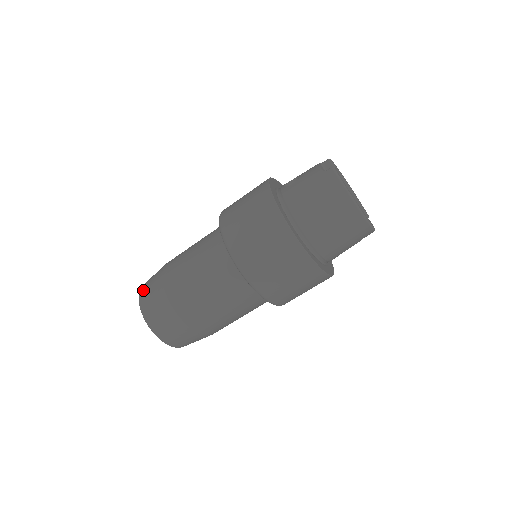
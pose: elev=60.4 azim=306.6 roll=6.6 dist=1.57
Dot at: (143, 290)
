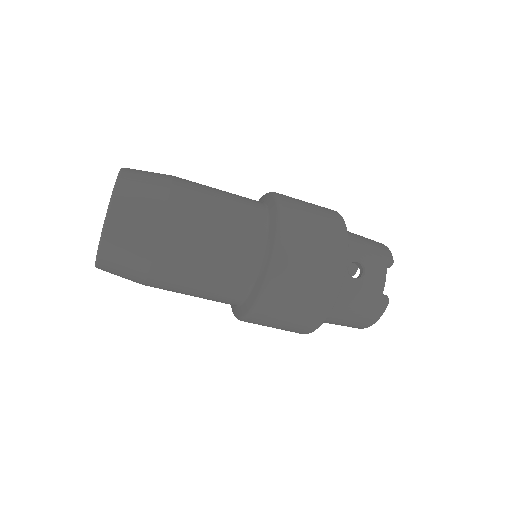
Dot at: (117, 224)
